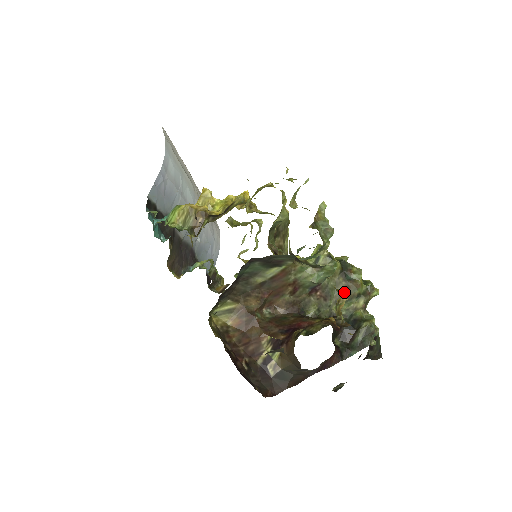
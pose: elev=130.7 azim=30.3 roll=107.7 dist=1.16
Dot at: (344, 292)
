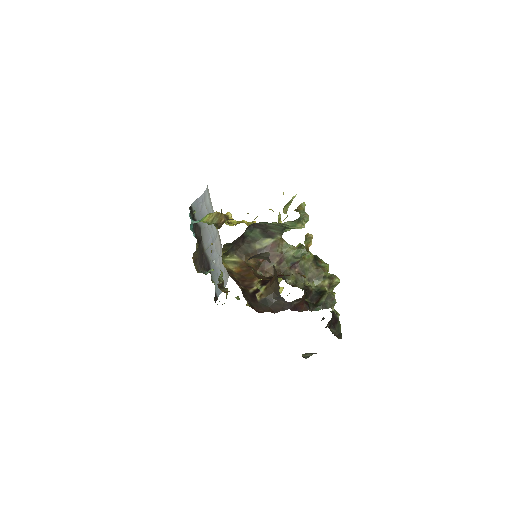
Dot at: (315, 273)
